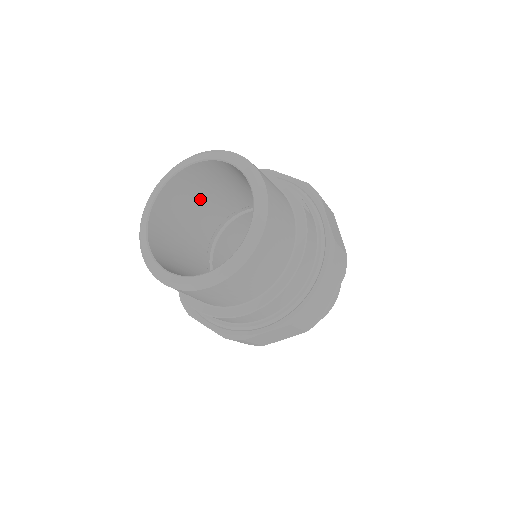
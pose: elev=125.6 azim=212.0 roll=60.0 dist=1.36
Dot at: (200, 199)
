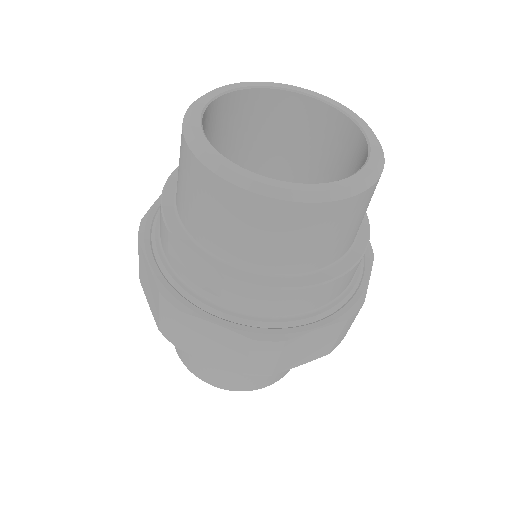
Dot at: occluded
